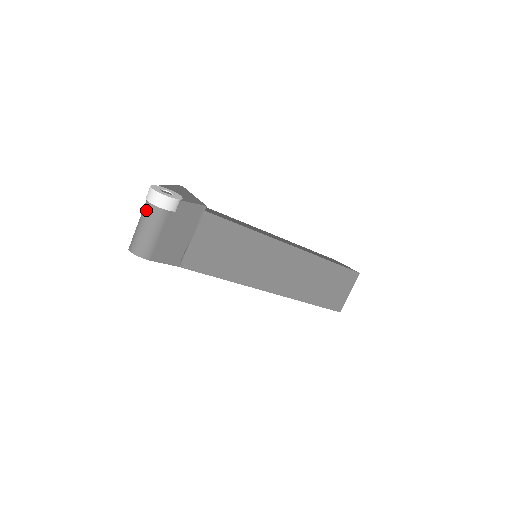
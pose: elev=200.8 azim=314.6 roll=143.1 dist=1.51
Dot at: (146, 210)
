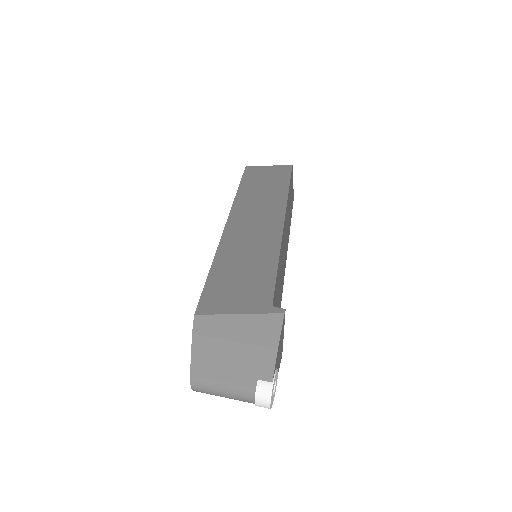
Dot at: (245, 400)
